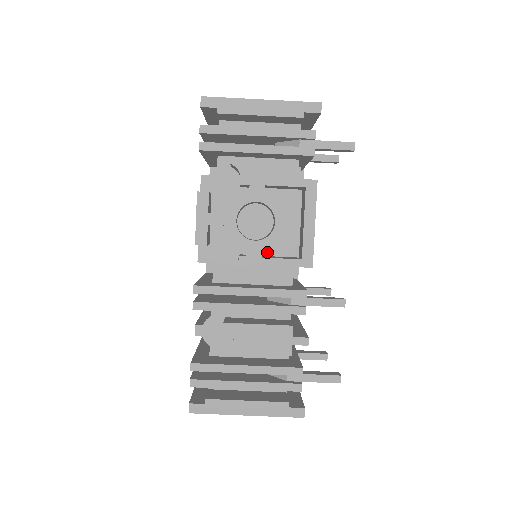
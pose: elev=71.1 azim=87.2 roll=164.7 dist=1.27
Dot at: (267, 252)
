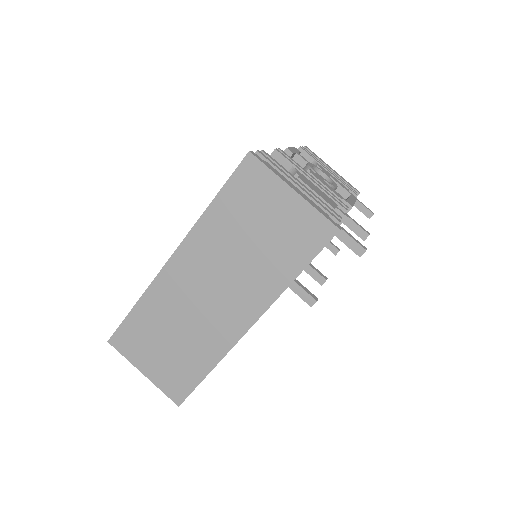
Dot at: occluded
